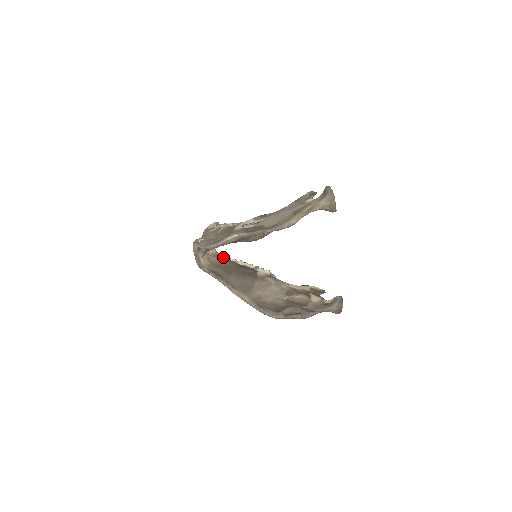
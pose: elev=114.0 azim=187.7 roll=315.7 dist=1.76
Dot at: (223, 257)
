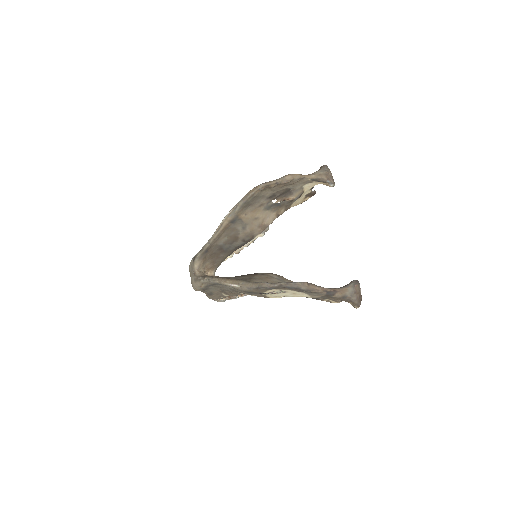
Dot at: occluded
